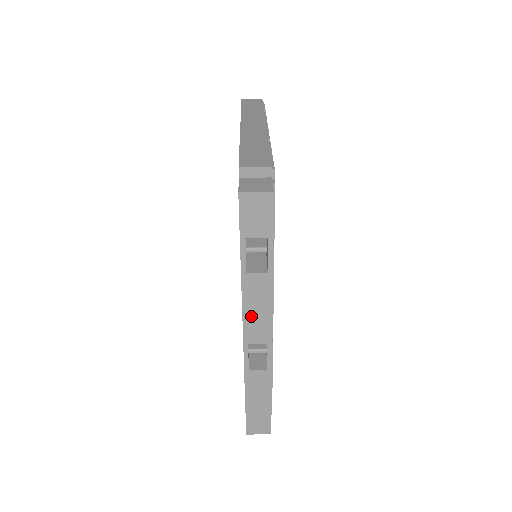
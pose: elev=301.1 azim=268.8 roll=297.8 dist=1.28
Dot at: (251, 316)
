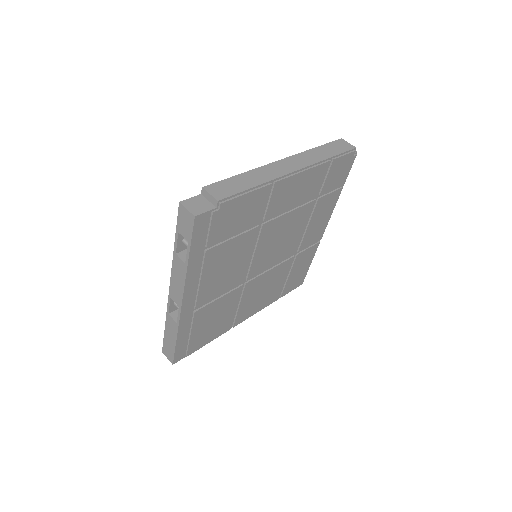
Dot at: (174, 282)
